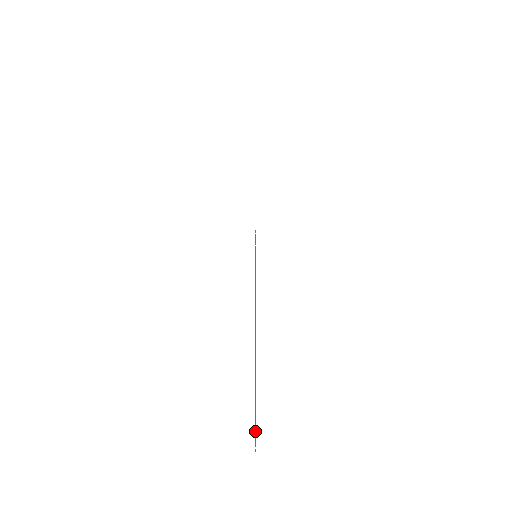
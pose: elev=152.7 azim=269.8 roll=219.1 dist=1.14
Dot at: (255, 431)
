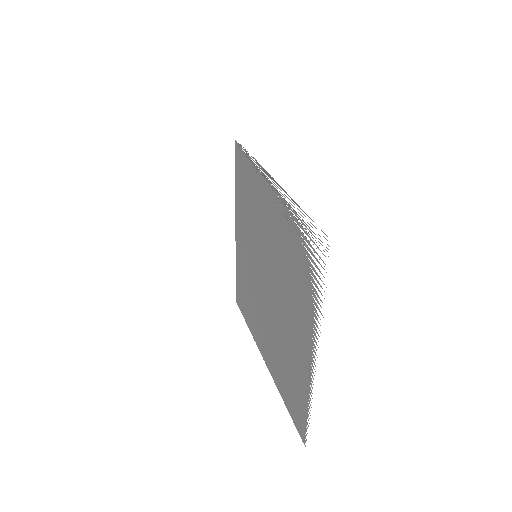
Dot at: (311, 318)
